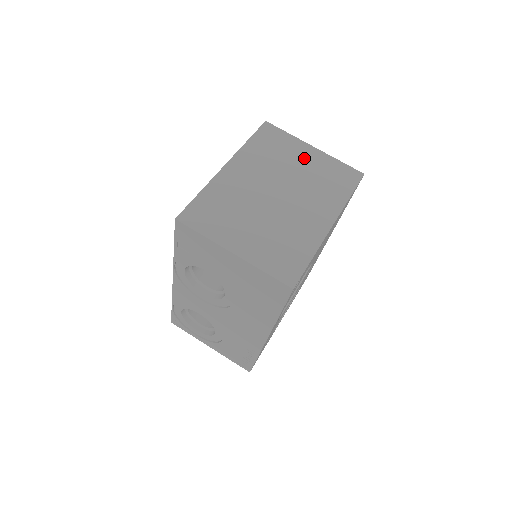
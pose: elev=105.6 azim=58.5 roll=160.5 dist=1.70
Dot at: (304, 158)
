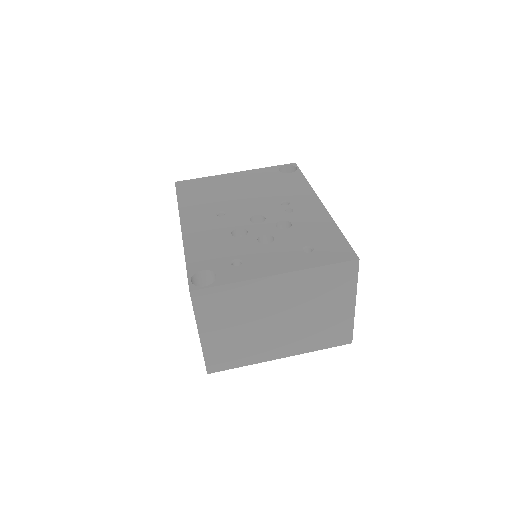
Dot at: (336, 308)
